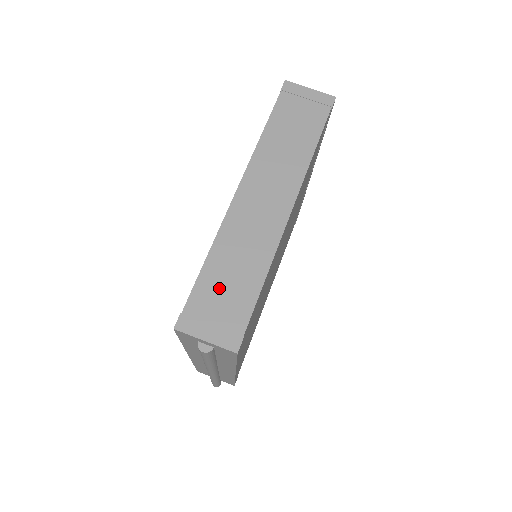
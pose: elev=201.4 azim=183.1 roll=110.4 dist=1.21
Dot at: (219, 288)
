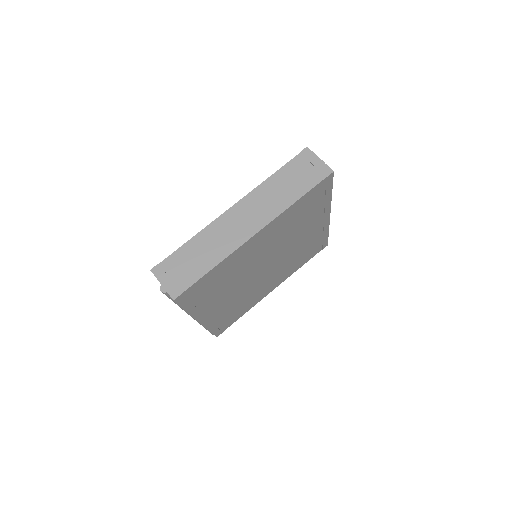
Dot at: (186, 260)
